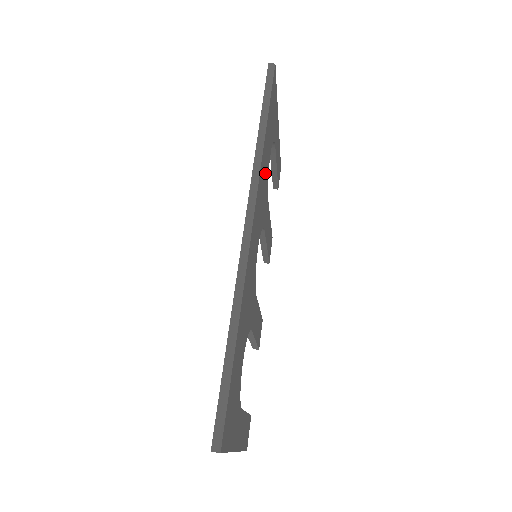
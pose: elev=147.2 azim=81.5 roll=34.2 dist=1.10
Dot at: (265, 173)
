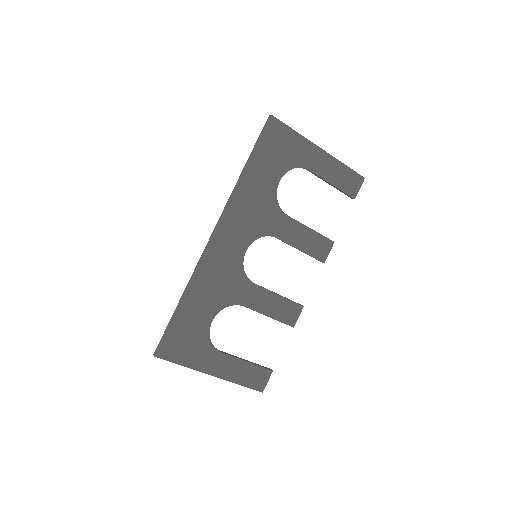
Dot at: (258, 198)
